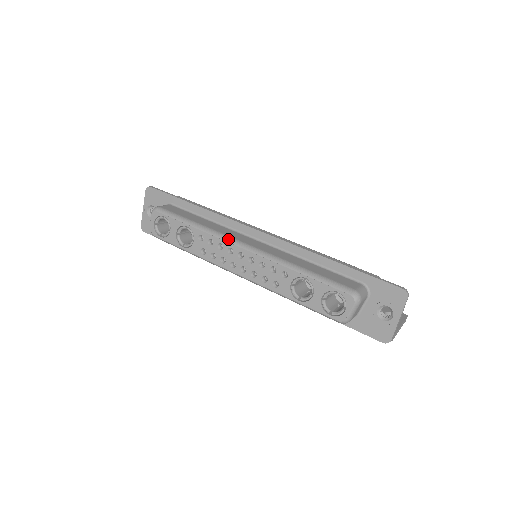
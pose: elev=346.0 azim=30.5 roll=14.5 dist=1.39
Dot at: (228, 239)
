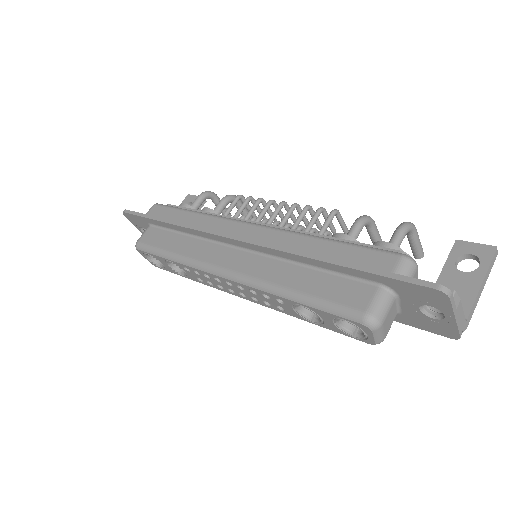
Dot at: (207, 269)
